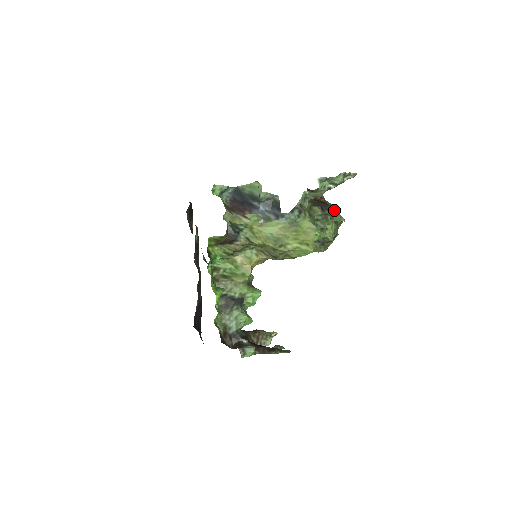
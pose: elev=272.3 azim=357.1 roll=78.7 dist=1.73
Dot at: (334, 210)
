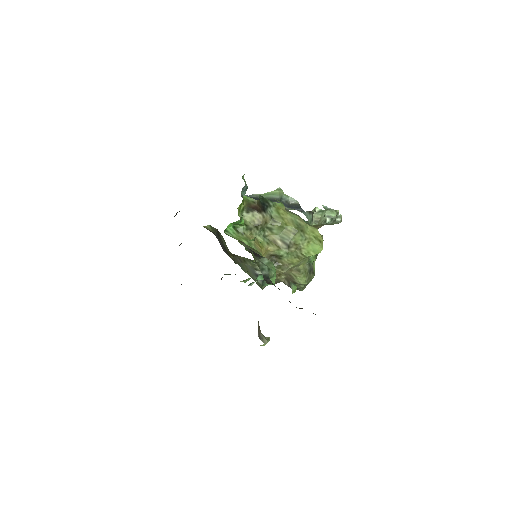
Dot at: occluded
